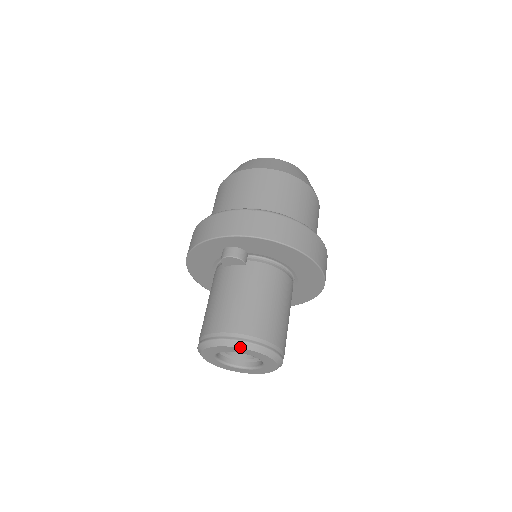
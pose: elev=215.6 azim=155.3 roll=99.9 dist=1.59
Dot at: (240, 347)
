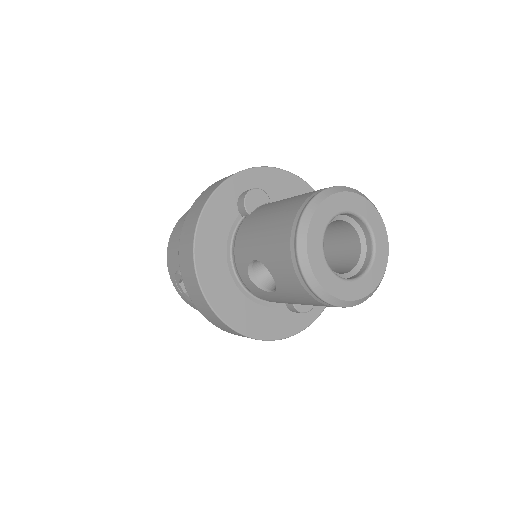
Dot at: (347, 191)
